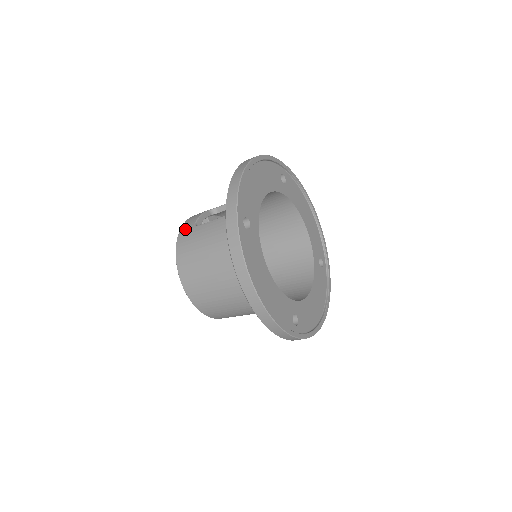
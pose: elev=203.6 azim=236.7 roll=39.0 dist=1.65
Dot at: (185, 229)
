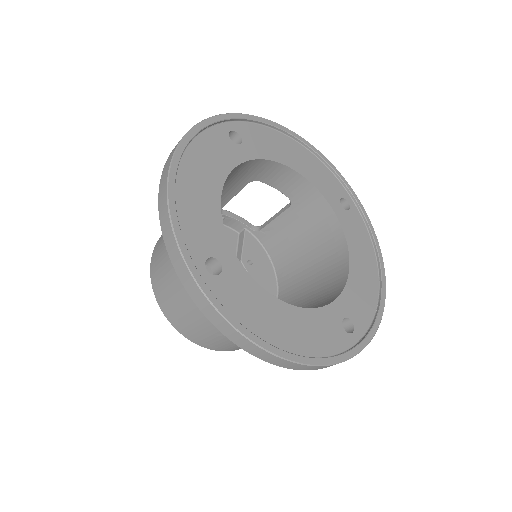
Dot at: occluded
